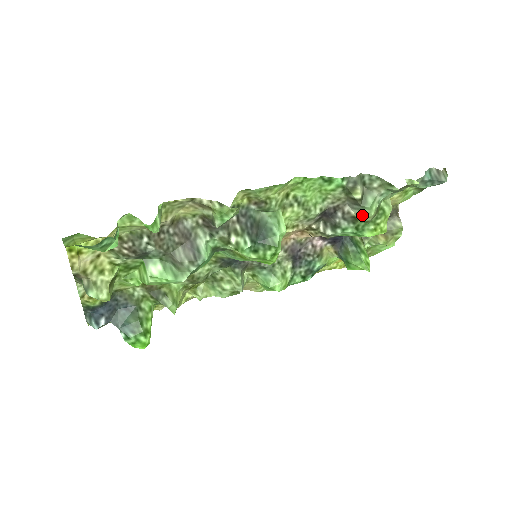
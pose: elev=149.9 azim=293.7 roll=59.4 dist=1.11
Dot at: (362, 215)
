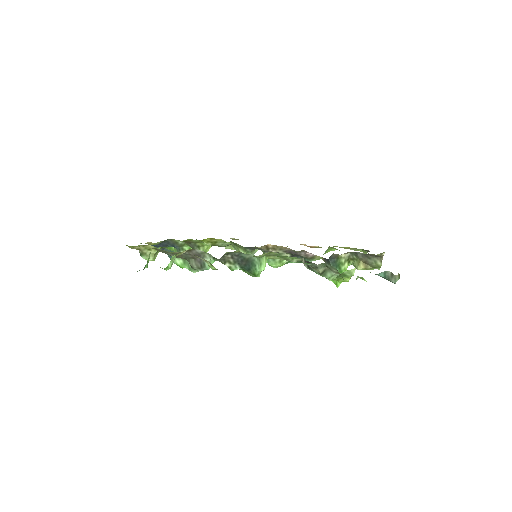
Dot at: occluded
